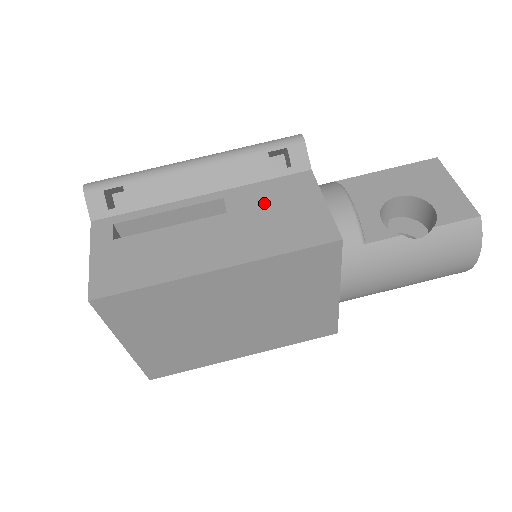
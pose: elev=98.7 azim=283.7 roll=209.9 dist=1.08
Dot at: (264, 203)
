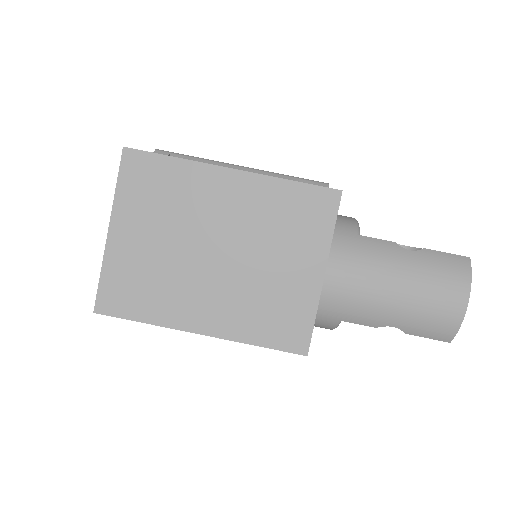
Dot at: occluded
